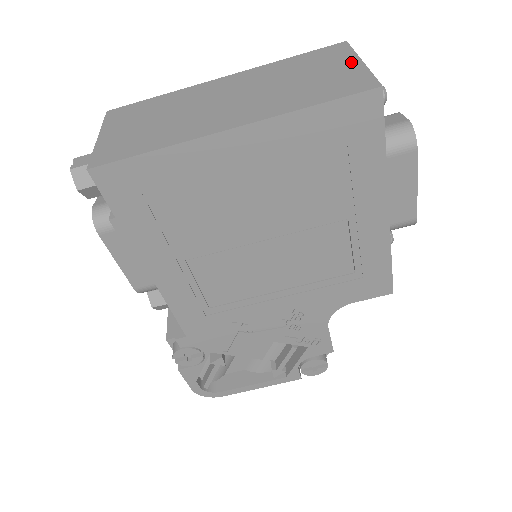
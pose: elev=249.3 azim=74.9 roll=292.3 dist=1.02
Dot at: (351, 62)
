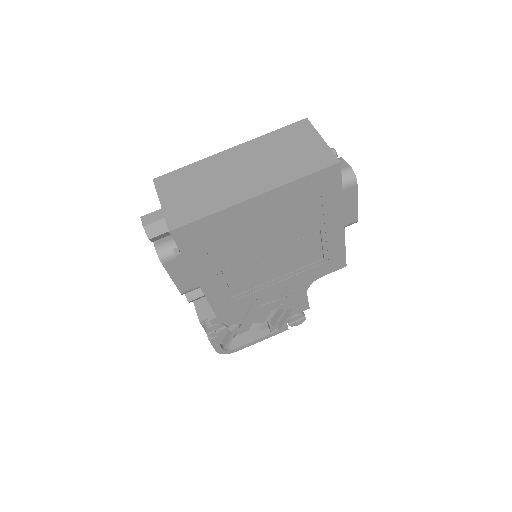
Dot at: (316, 139)
